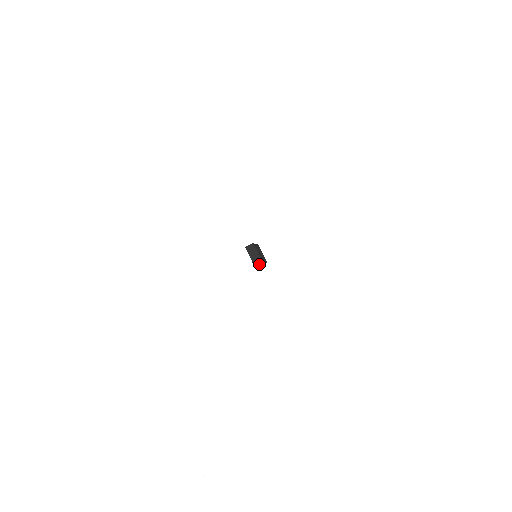
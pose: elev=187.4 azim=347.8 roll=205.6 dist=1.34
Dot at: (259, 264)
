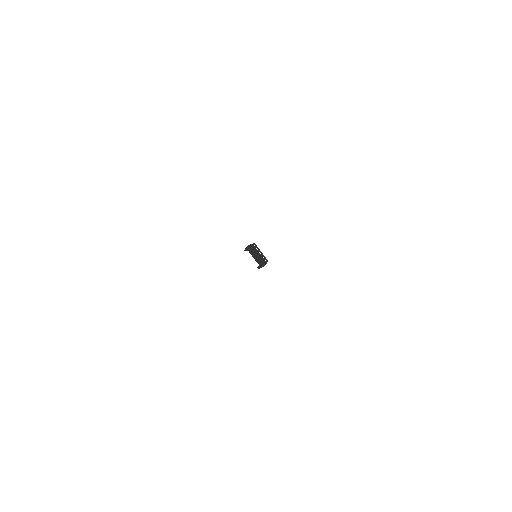
Dot at: (265, 262)
